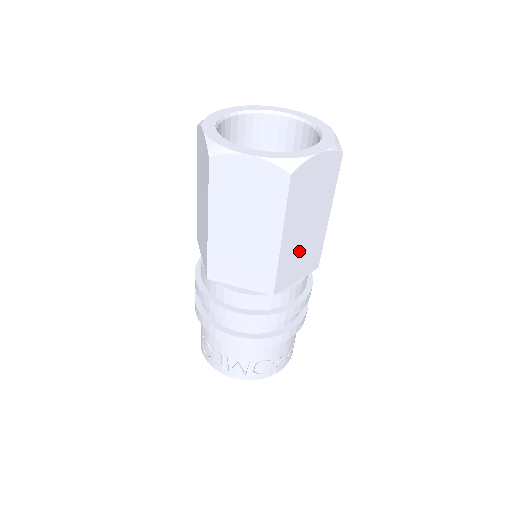
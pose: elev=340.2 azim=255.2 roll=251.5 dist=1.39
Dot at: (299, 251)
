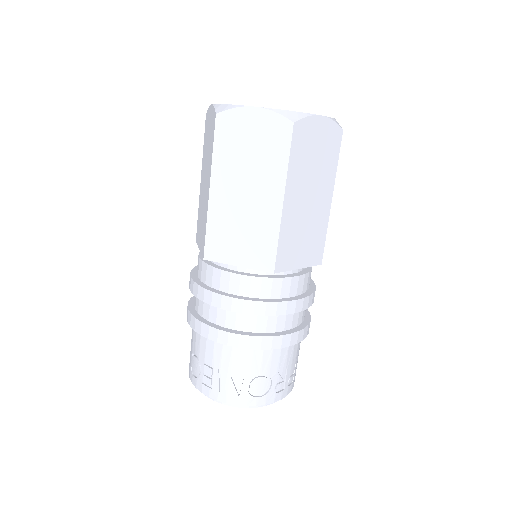
Dot at: (301, 228)
